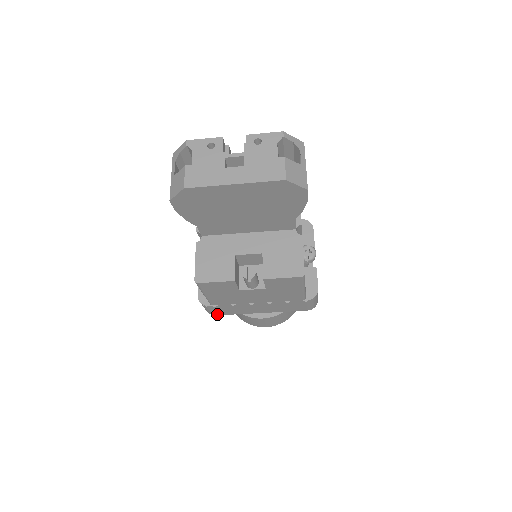
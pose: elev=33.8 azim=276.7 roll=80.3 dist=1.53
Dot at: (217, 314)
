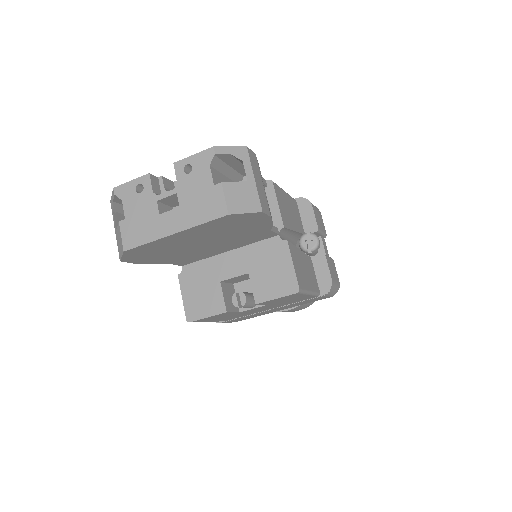
Dot at: (237, 321)
